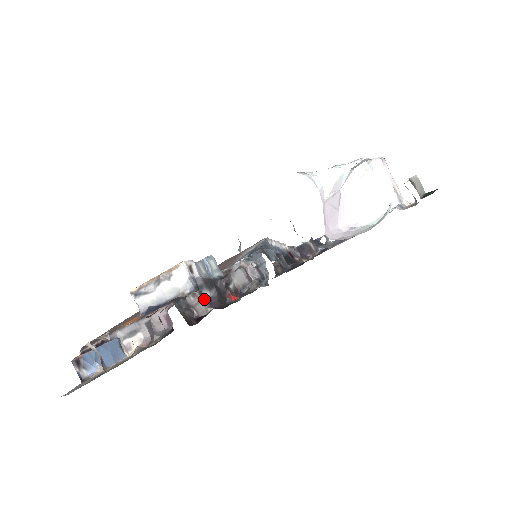
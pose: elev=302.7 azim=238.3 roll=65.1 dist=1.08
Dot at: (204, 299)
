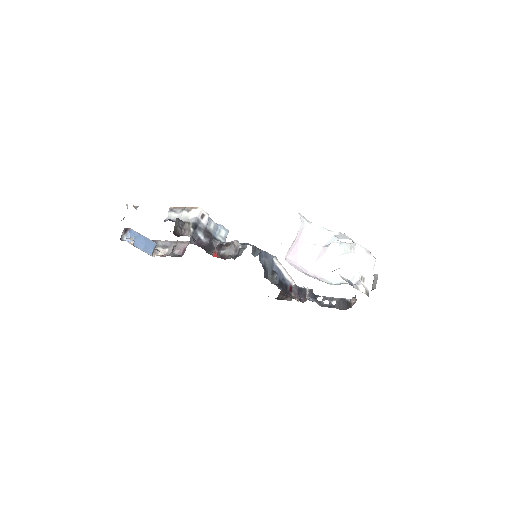
Dot at: (192, 230)
